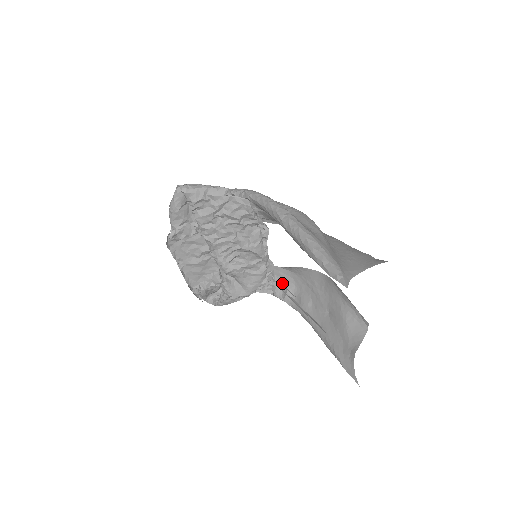
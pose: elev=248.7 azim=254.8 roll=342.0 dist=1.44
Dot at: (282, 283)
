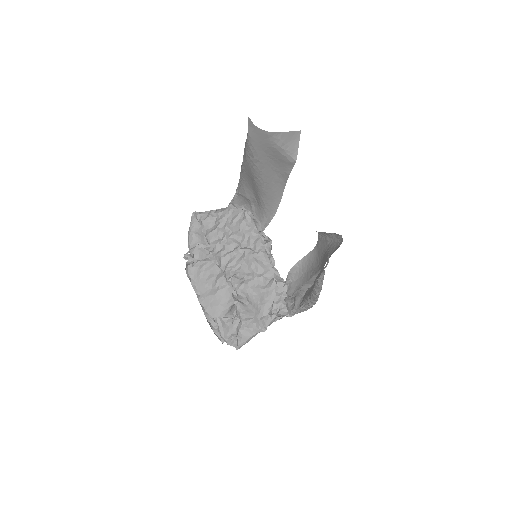
Dot at: (294, 296)
